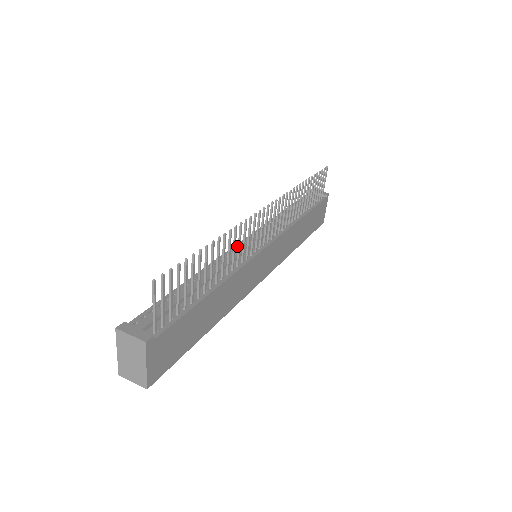
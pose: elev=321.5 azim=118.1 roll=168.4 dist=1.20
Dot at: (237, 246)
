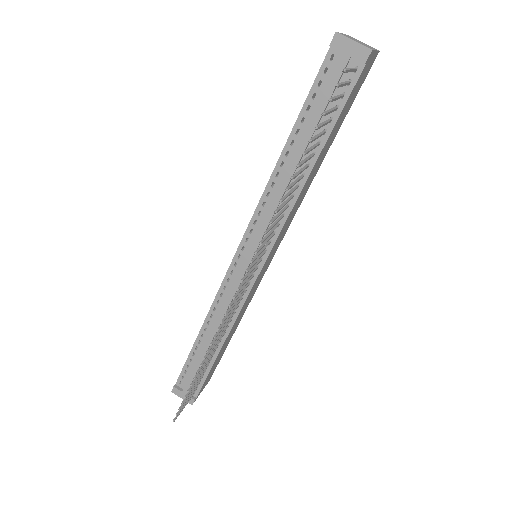
Dot at: (229, 273)
